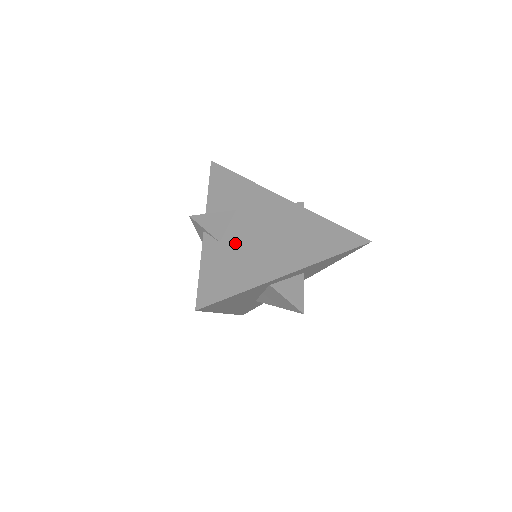
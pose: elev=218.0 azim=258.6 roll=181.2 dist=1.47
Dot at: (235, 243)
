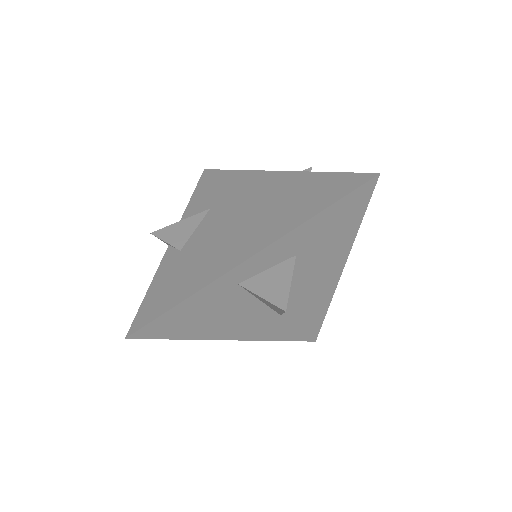
Dot at: (196, 245)
